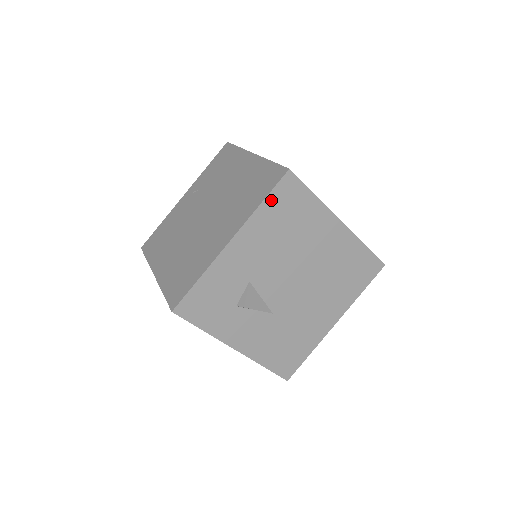
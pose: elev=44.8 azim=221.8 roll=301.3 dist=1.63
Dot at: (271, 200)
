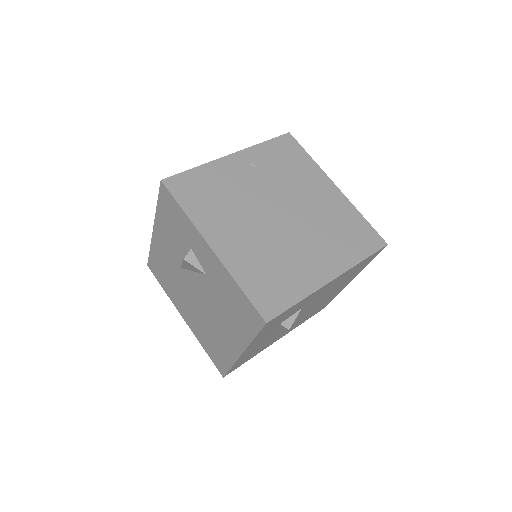
Dot at: (365, 260)
